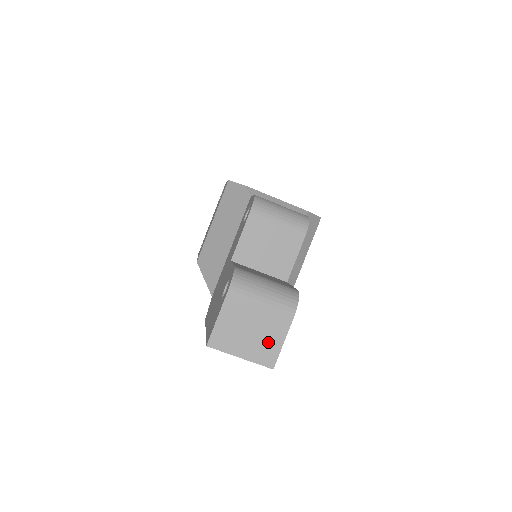
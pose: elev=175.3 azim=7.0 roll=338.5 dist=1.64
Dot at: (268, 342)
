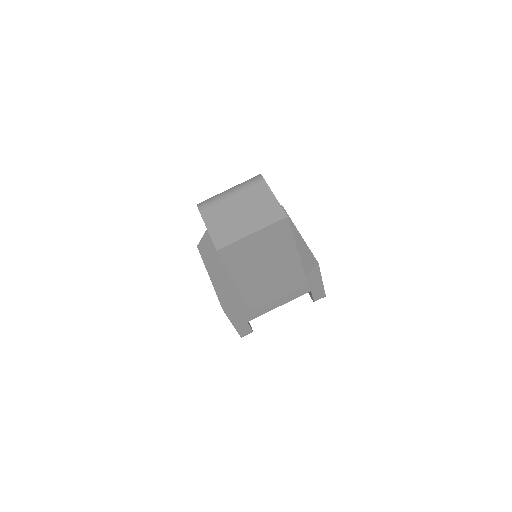
Dot at: (262, 207)
